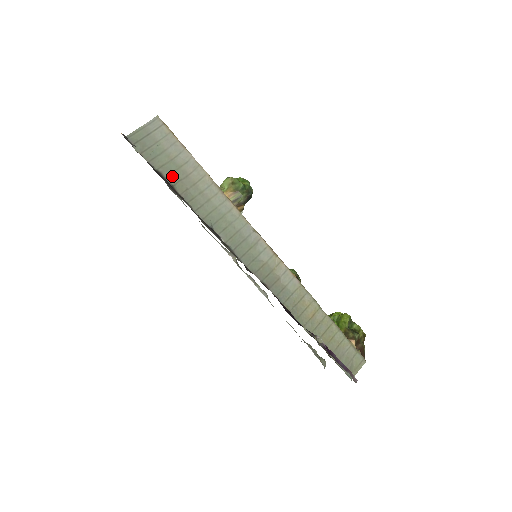
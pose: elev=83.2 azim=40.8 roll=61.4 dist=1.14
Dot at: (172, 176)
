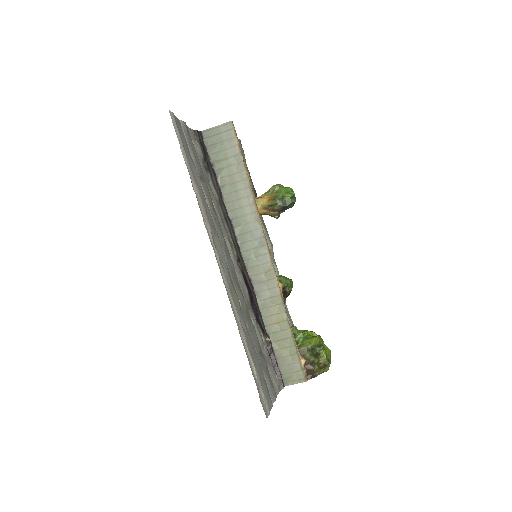
Dot at: (221, 171)
